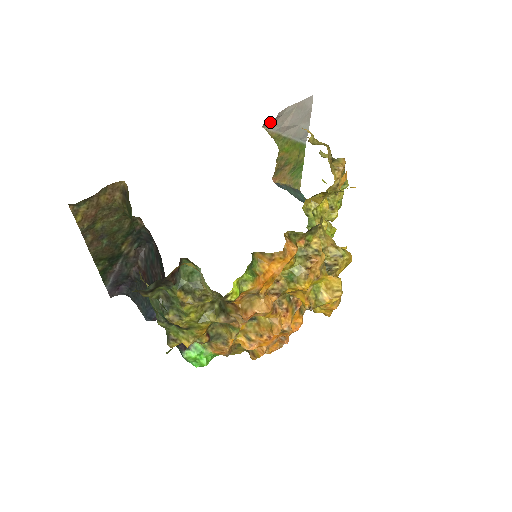
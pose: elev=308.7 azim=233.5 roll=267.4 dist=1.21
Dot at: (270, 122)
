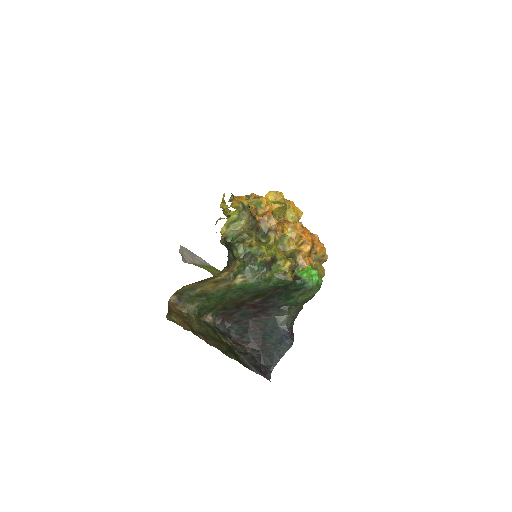
Dot at: (183, 259)
